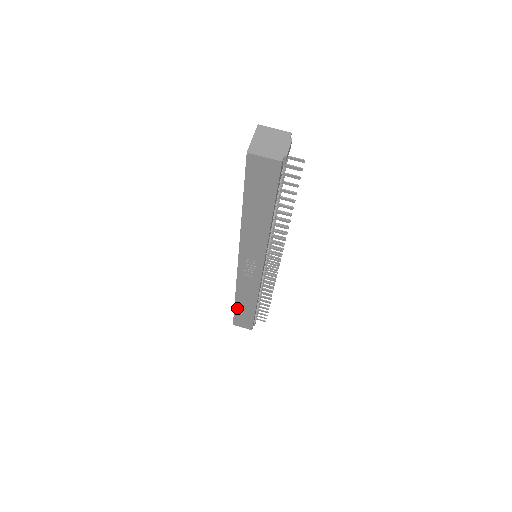
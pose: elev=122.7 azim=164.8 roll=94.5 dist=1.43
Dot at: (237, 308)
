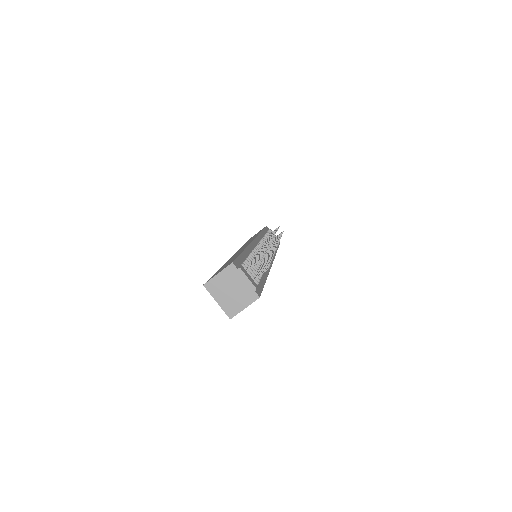
Dot at: occluded
